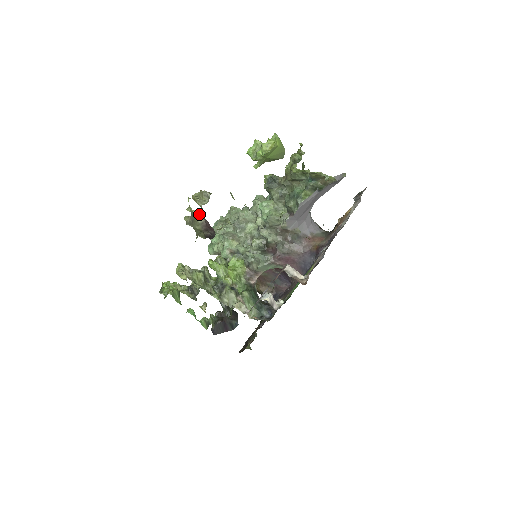
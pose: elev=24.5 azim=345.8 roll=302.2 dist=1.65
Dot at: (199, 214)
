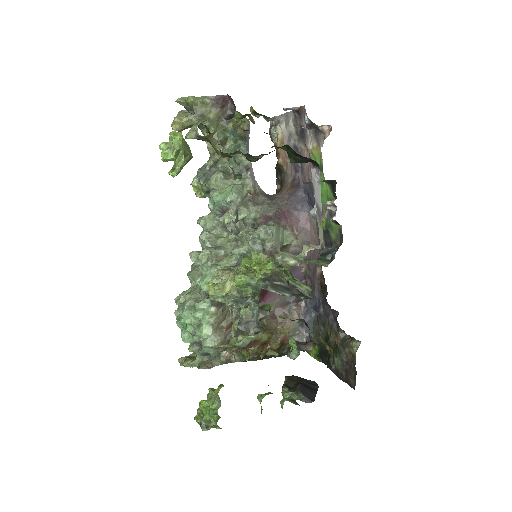
Dot at: (202, 99)
